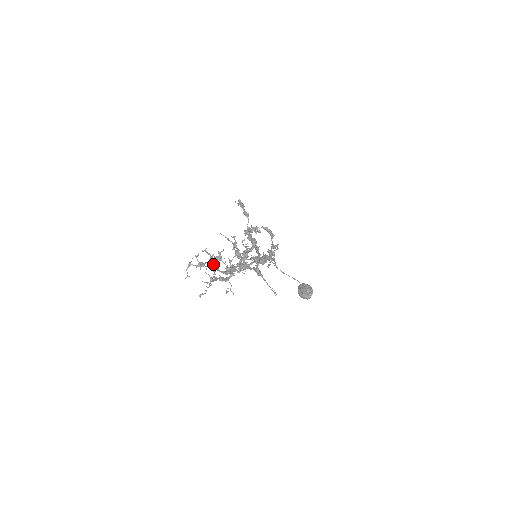
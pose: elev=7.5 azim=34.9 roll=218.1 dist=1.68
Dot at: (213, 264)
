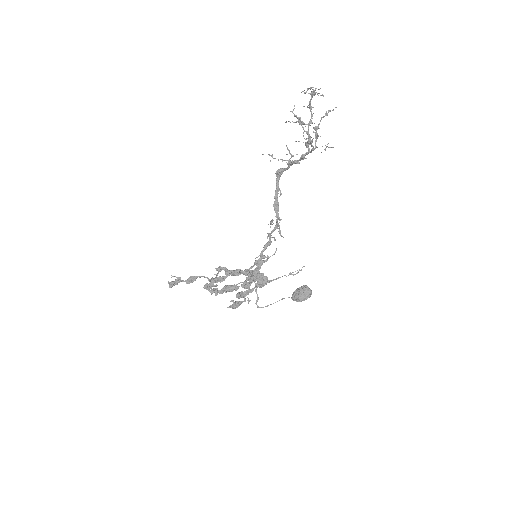
Dot at: (312, 107)
